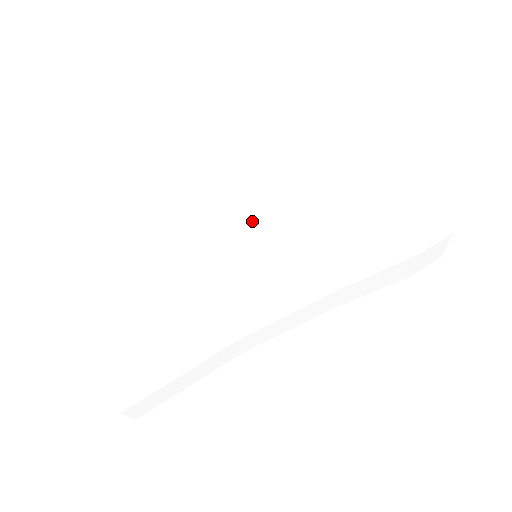
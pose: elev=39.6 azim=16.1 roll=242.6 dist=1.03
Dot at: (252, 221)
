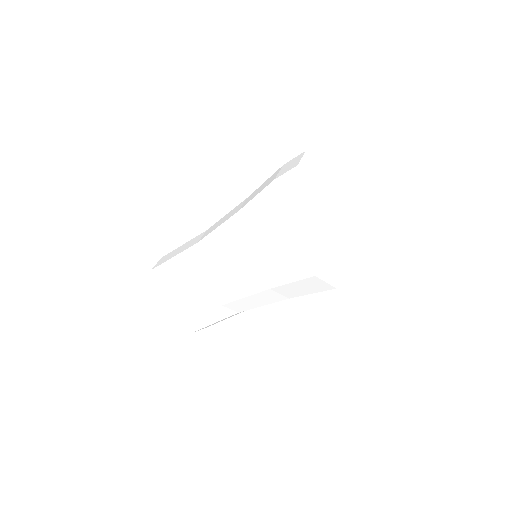
Dot at: (231, 267)
